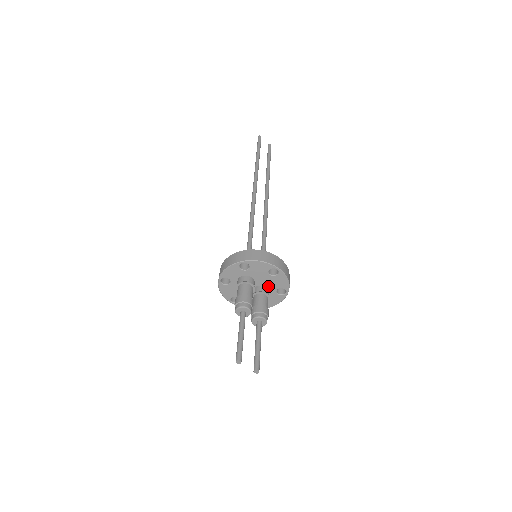
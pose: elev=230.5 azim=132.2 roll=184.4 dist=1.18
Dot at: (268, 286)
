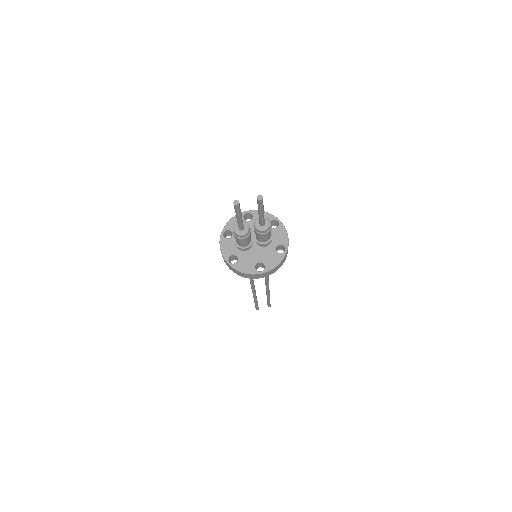
Dot at: occluded
